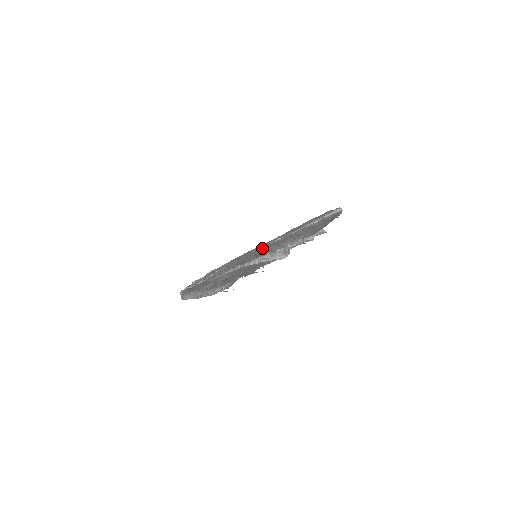
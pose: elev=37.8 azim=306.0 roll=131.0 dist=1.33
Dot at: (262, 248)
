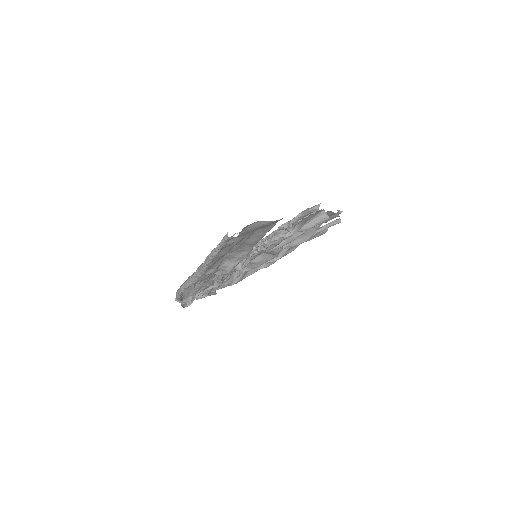
Dot at: occluded
